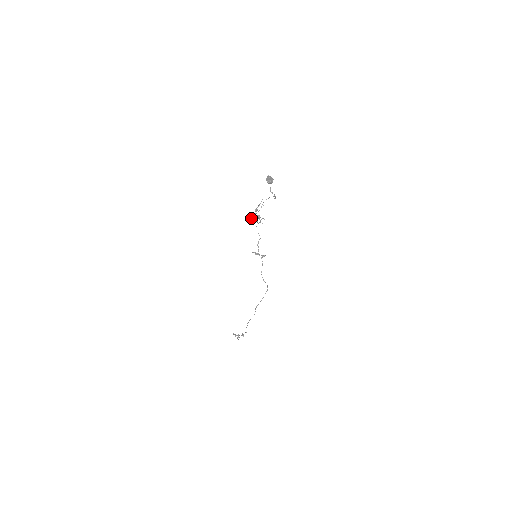
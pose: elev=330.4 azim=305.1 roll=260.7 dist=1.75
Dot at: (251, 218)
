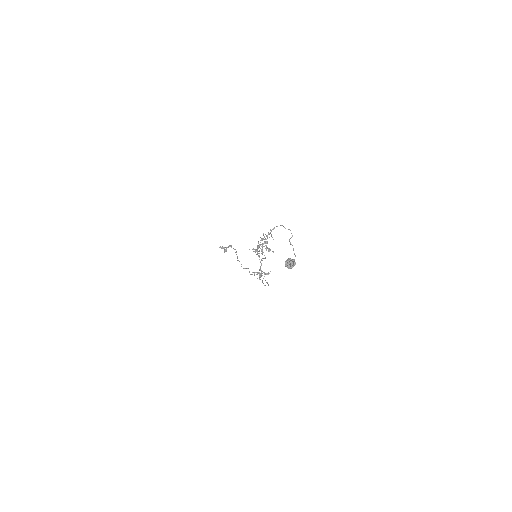
Dot at: occluded
